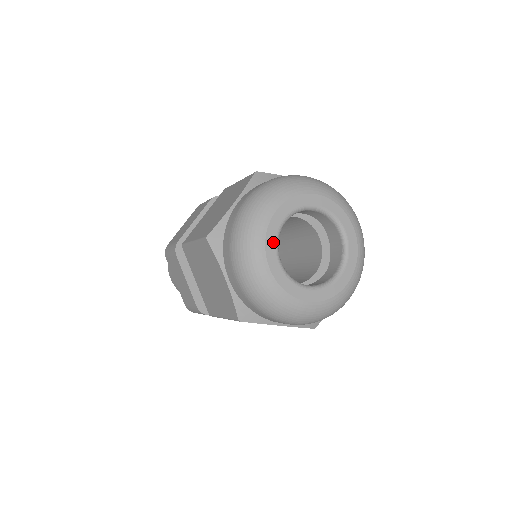
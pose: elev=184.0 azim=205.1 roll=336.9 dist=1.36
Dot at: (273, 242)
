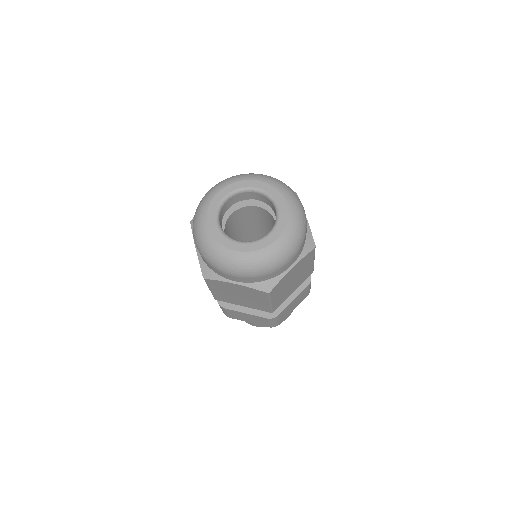
Dot at: (214, 209)
